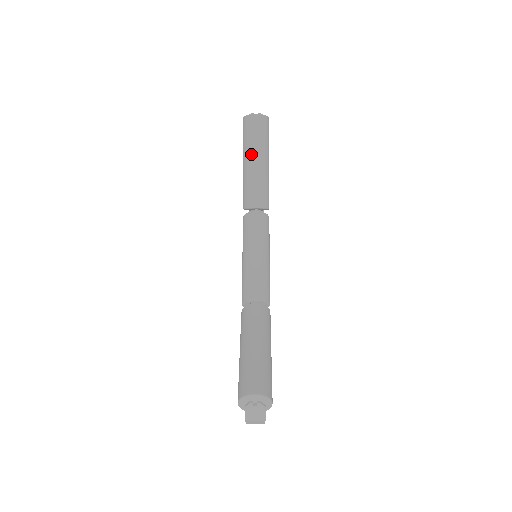
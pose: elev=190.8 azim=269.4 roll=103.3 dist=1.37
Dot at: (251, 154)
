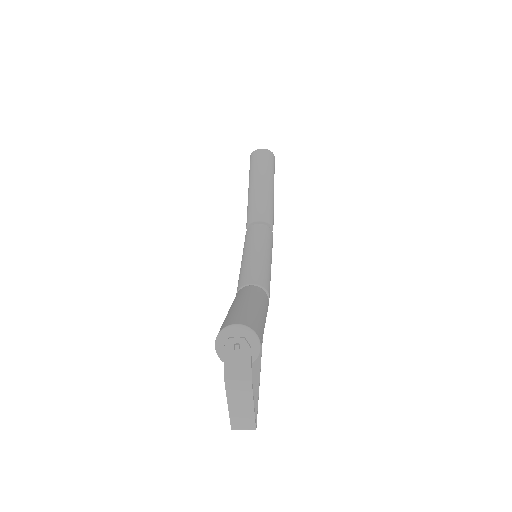
Dot at: (256, 178)
